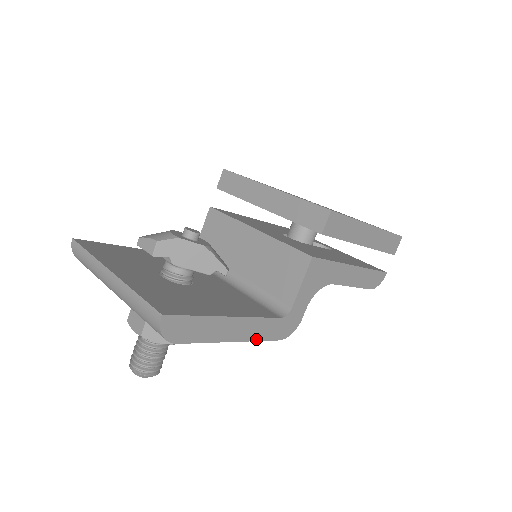
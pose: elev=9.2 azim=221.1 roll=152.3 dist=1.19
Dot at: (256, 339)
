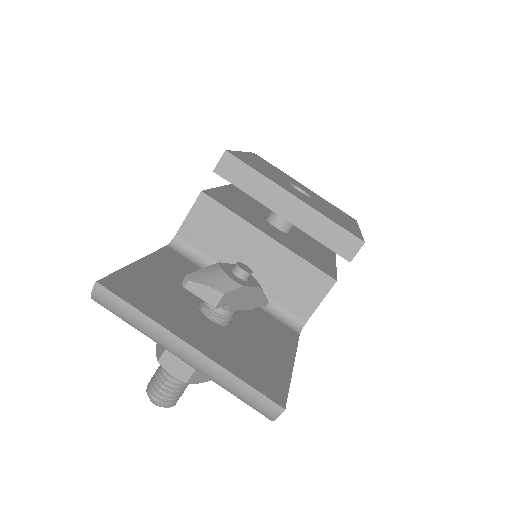
Dot at: occluded
